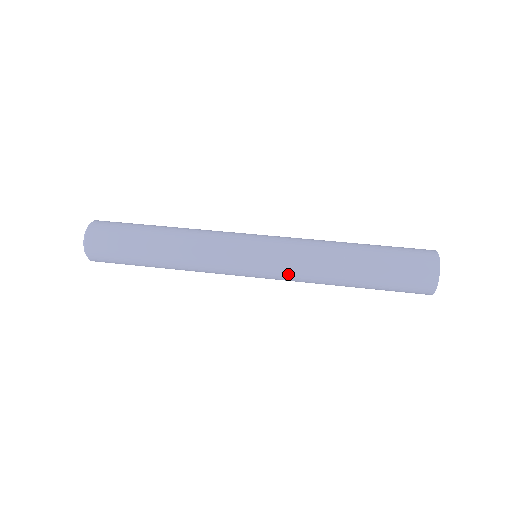
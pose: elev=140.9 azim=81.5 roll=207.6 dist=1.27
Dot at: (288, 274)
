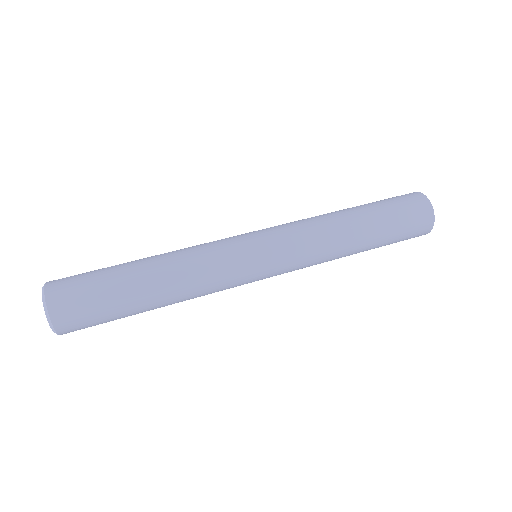
Dot at: (299, 268)
